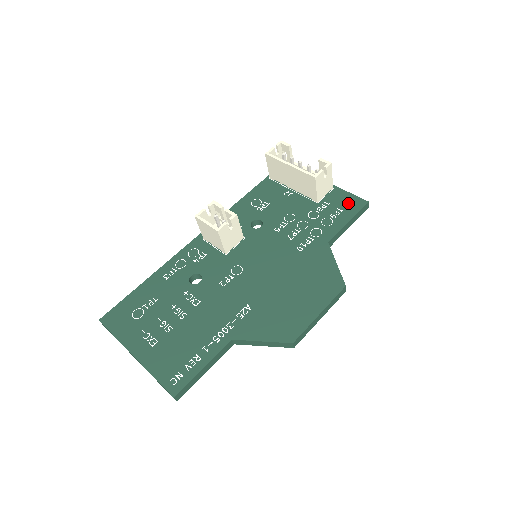
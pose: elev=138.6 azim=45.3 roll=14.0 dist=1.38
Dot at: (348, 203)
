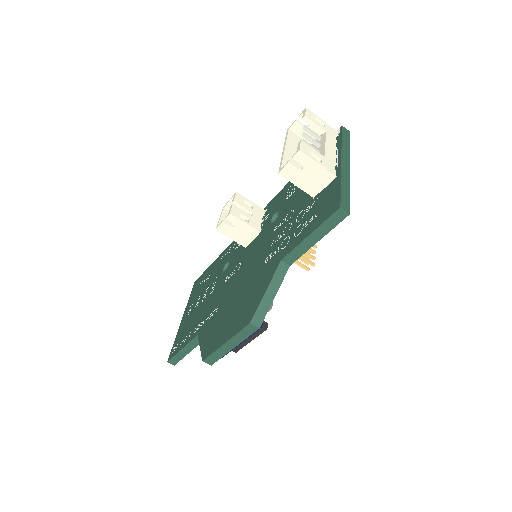
Dot at: (327, 205)
